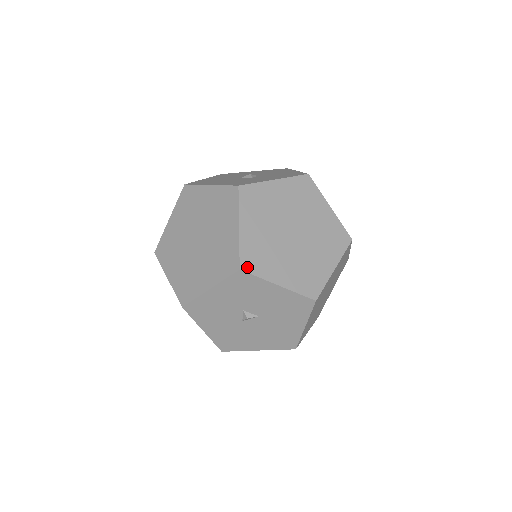
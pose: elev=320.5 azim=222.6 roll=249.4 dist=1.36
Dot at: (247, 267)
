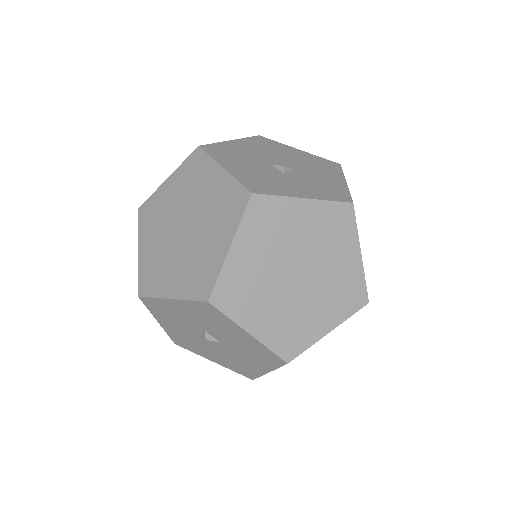
Dot at: (219, 301)
